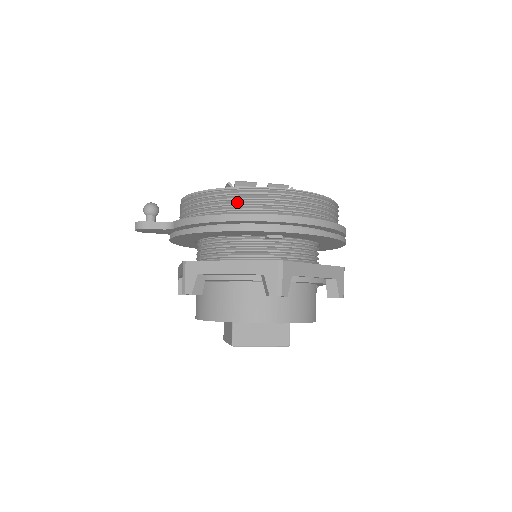
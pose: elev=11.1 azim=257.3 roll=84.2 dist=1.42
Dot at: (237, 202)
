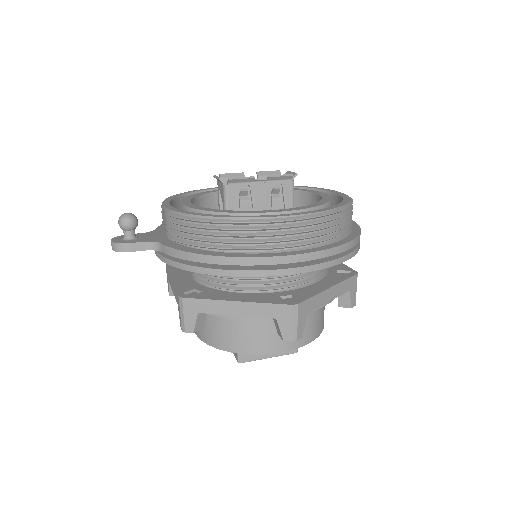
Dot at: (240, 237)
